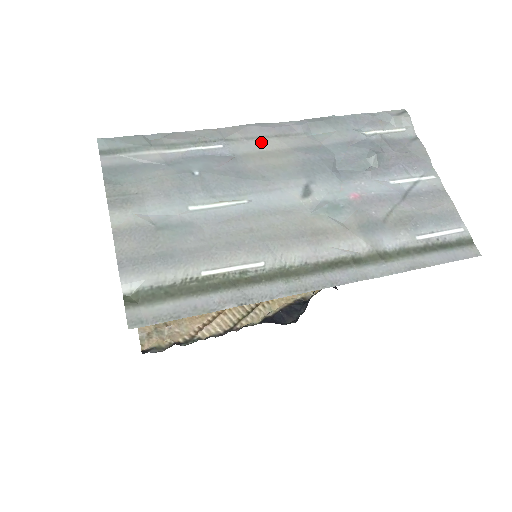
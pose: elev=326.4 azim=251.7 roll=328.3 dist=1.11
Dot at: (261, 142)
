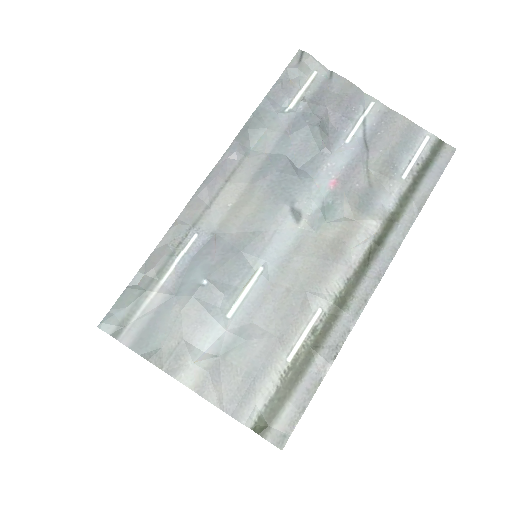
Dot at: (221, 200)
